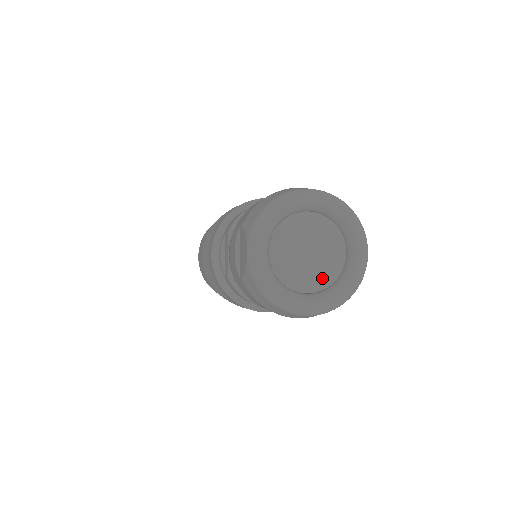
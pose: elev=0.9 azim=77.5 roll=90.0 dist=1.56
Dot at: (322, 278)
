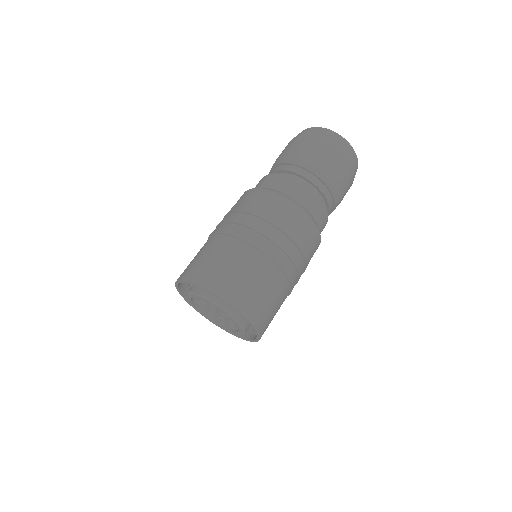
Dot at: occluded
